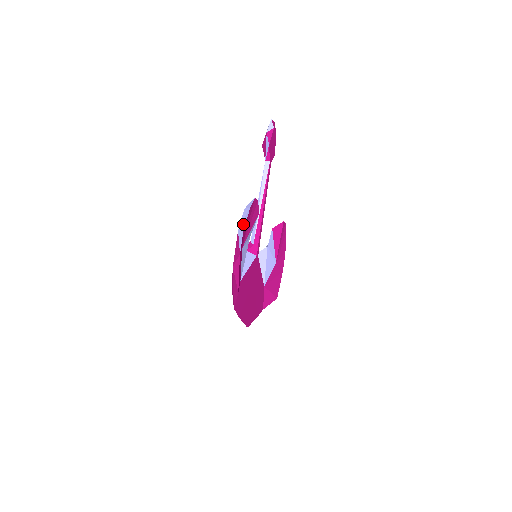
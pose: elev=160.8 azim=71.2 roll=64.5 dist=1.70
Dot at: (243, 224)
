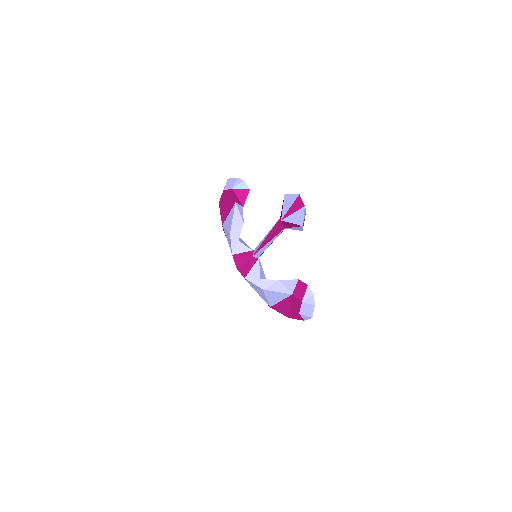
Dot at: (309, 314)
